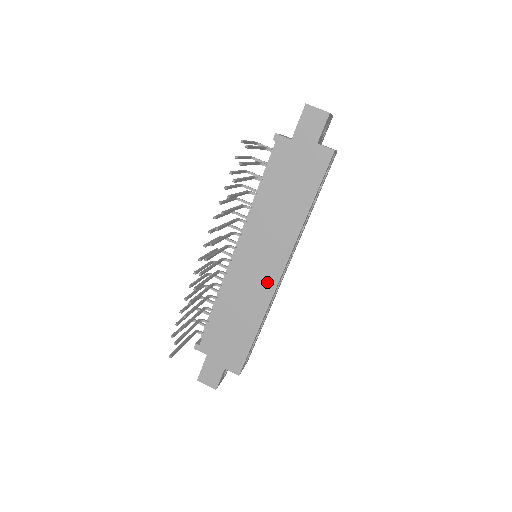
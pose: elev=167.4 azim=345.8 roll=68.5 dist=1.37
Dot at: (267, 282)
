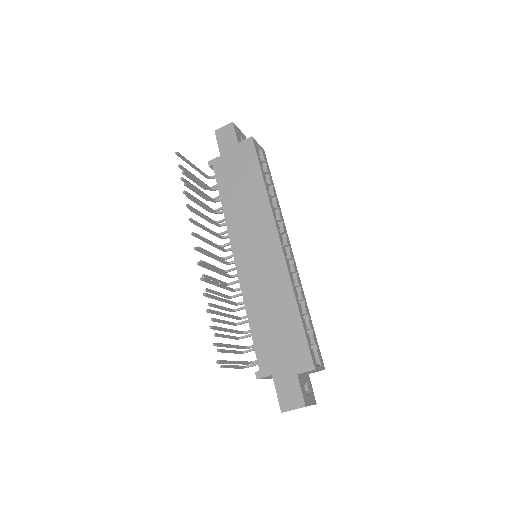
Dot at: (274, 260)
